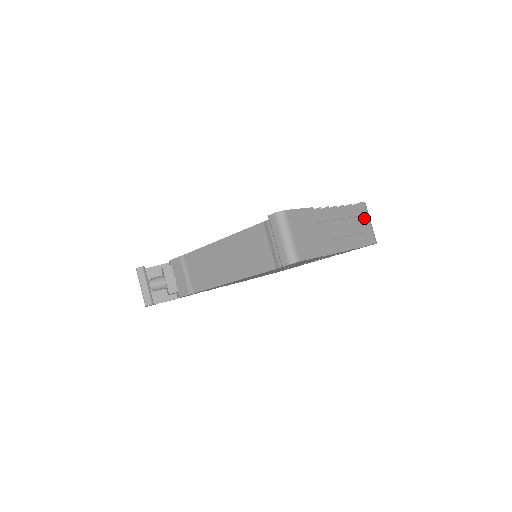
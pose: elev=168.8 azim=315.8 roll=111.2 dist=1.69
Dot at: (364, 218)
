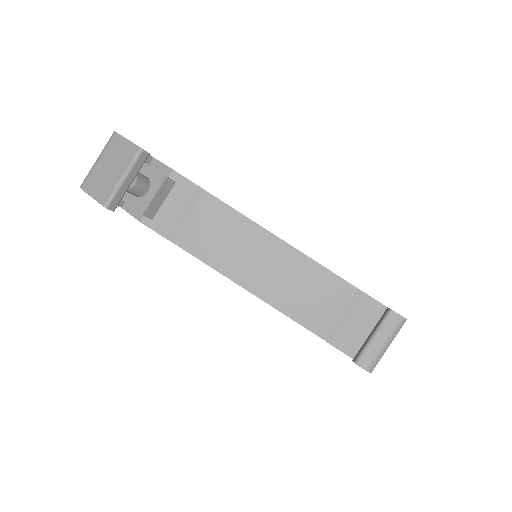
Dot at: occluded
